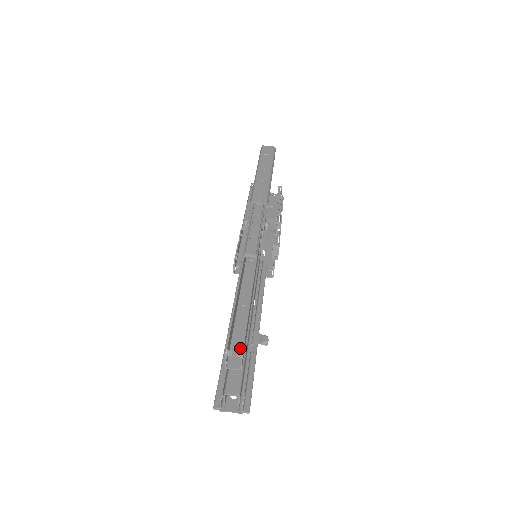
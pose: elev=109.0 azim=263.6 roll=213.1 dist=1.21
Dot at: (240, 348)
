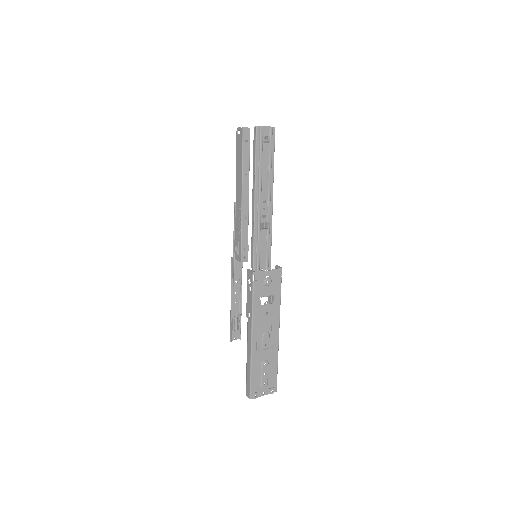
Dot at: (248, 142)
